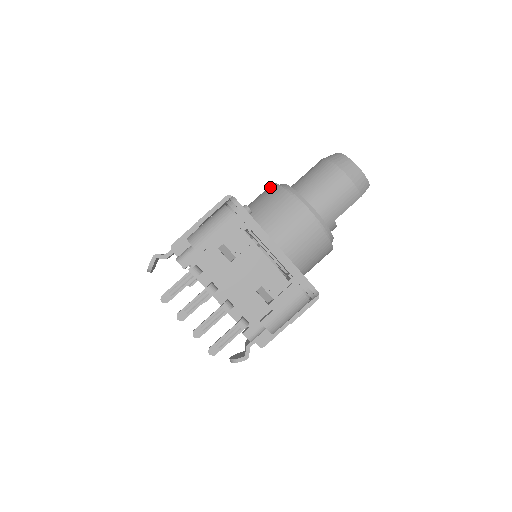
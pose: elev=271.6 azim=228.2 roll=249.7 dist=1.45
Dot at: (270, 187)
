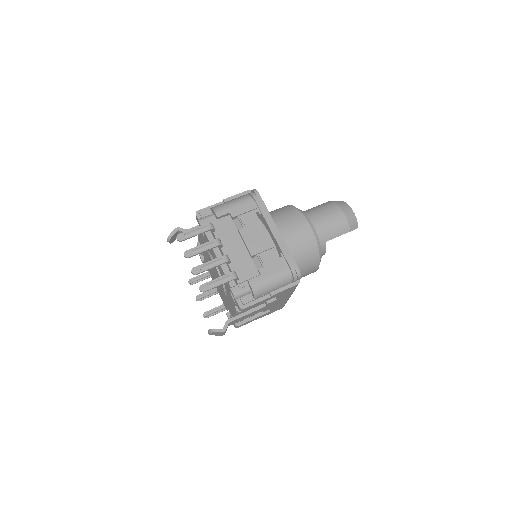
Dot at: occluded
